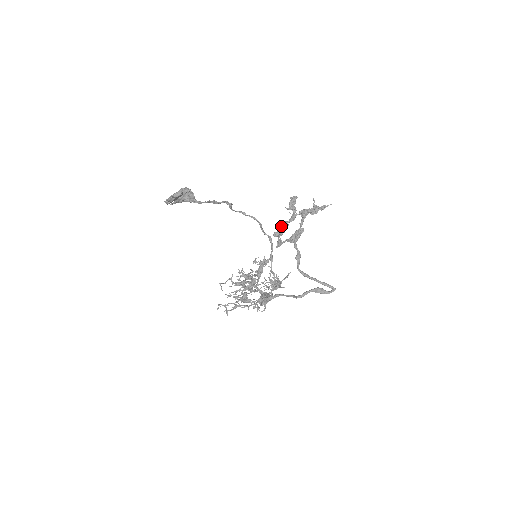
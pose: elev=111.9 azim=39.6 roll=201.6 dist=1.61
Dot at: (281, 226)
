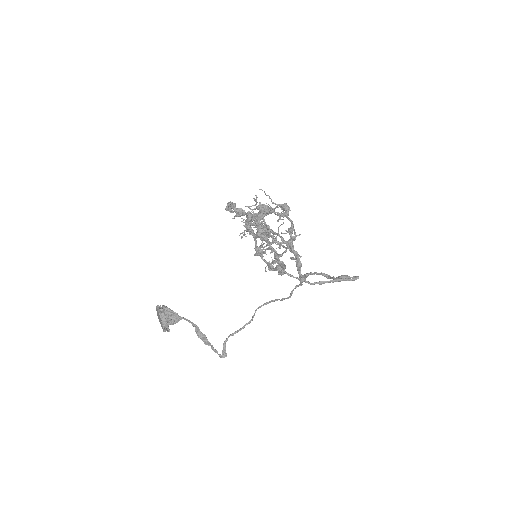
Dot at: occluded
